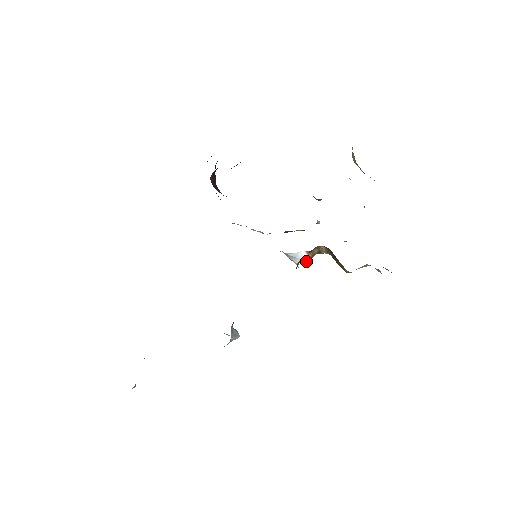
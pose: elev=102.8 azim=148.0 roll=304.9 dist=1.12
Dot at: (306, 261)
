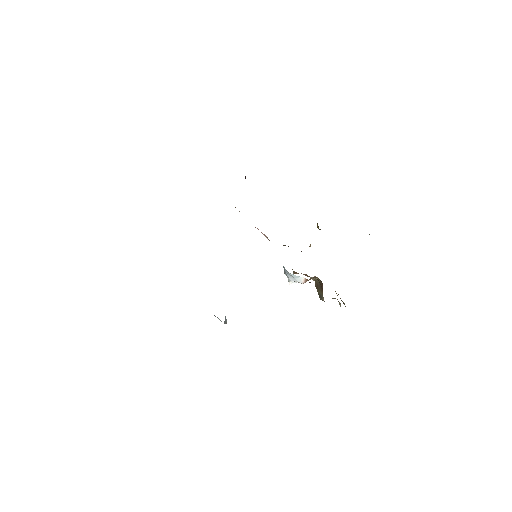
Dot at: (299, 282)
